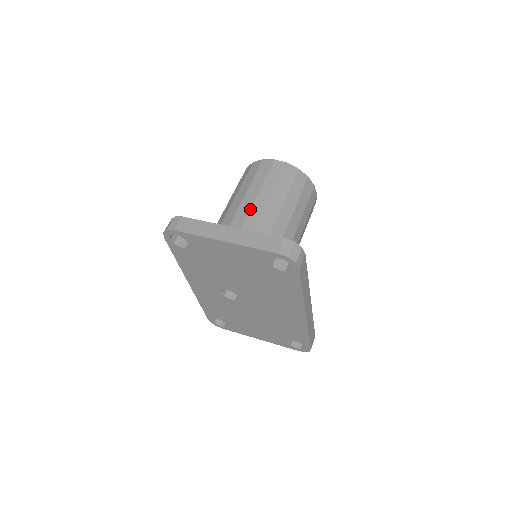
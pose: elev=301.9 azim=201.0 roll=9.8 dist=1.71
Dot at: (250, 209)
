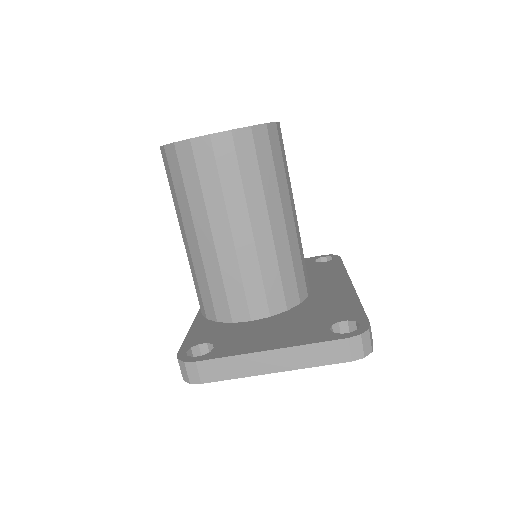
Dot at: (233, 242)
